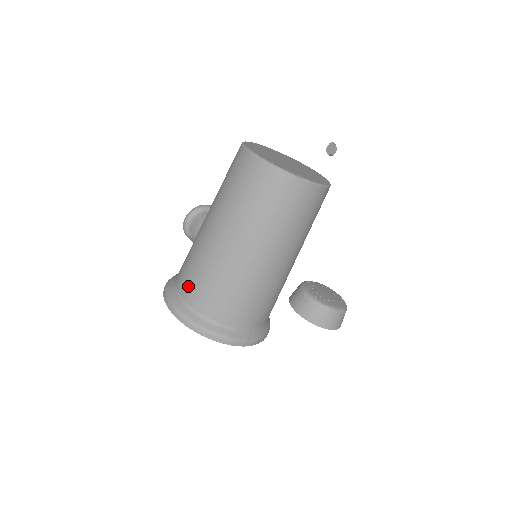
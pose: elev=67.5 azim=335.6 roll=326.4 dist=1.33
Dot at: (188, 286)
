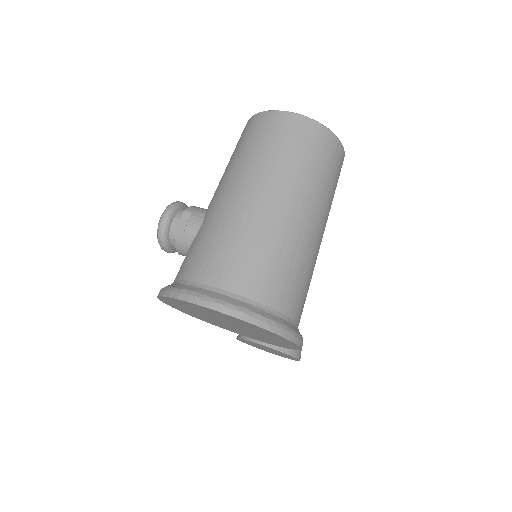
Dot at: (231, 272)
